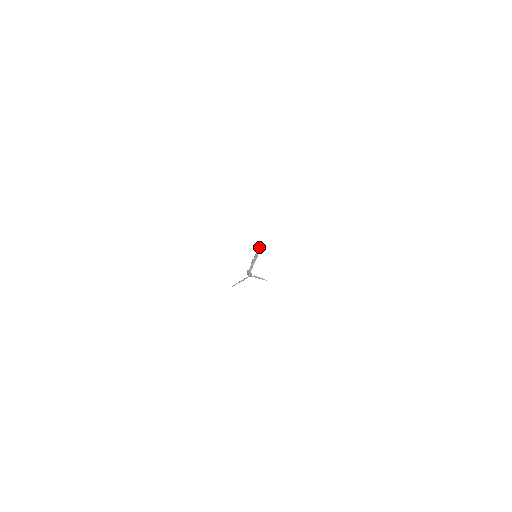
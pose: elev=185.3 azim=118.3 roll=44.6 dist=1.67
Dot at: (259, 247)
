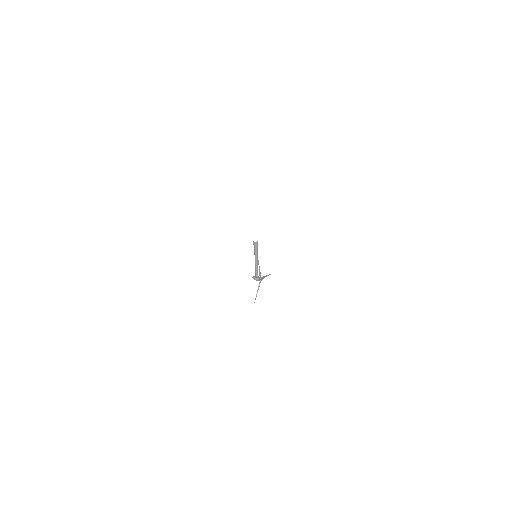
Dot at: (256, 244)
